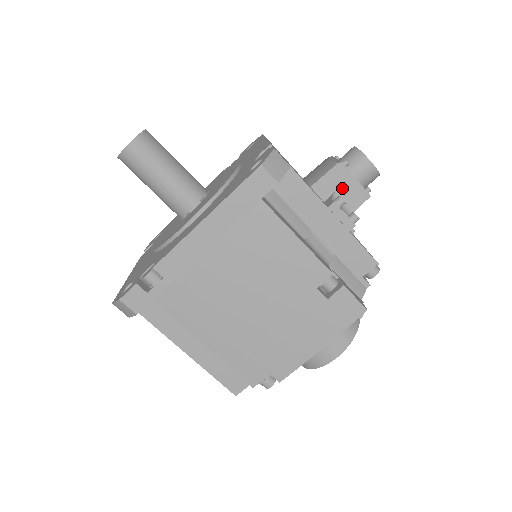
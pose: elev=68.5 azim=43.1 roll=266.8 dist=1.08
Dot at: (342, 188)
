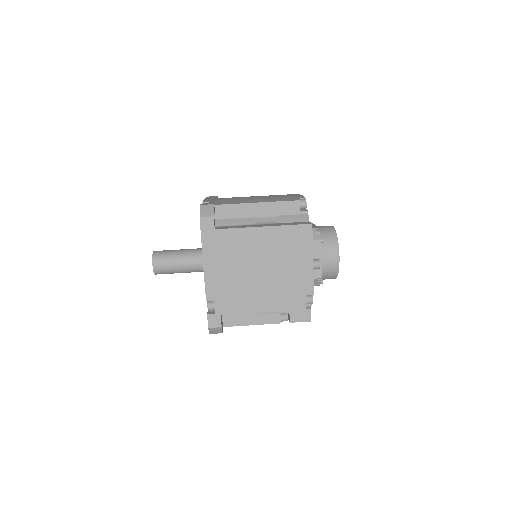
Dot at: occluded
